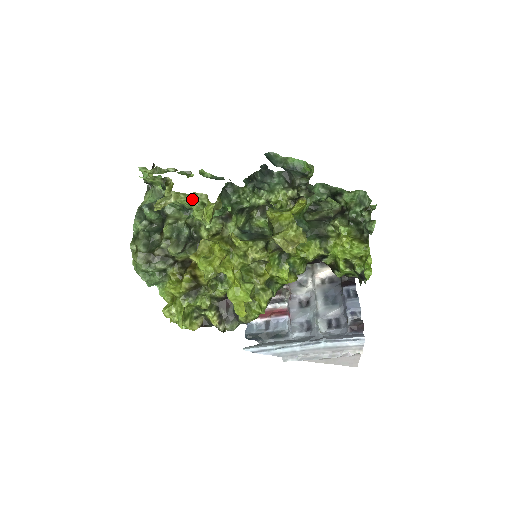
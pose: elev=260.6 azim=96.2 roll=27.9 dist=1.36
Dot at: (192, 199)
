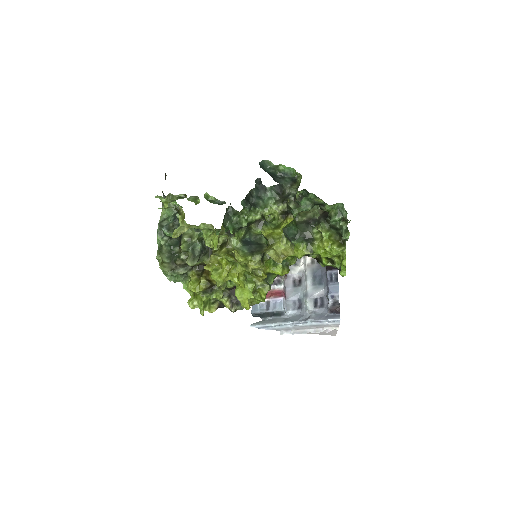
Dot at: (201, 228)
